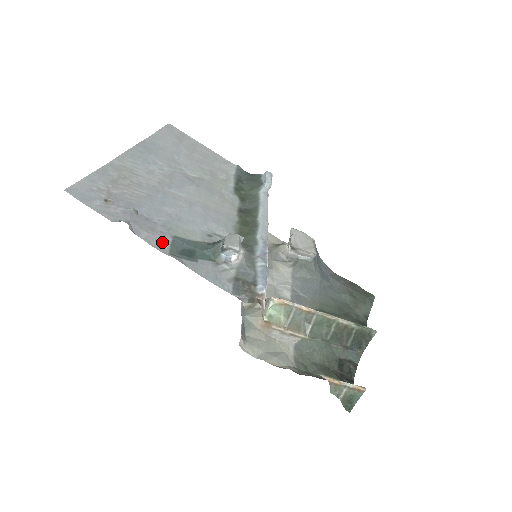
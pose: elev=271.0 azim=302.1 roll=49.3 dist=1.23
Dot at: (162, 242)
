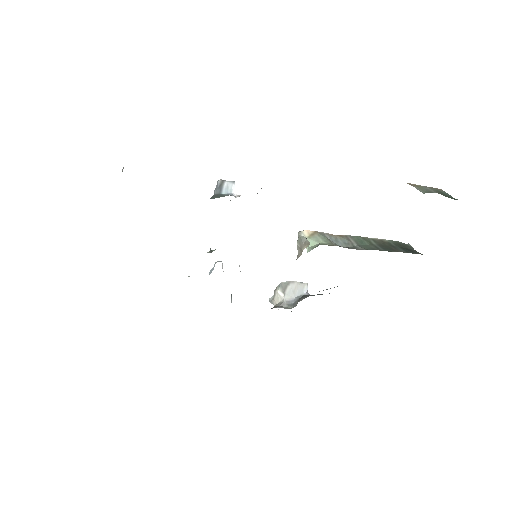
Dot at: occluded
